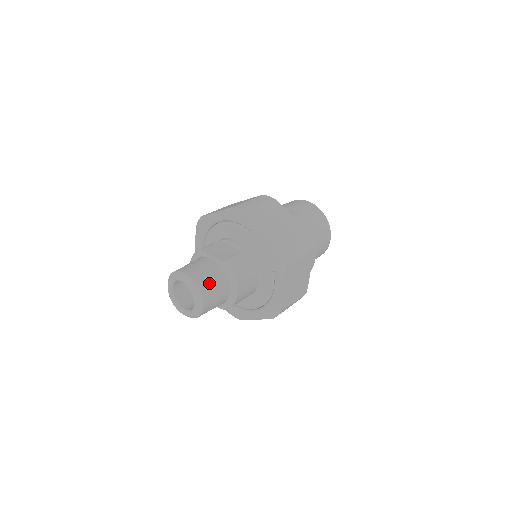
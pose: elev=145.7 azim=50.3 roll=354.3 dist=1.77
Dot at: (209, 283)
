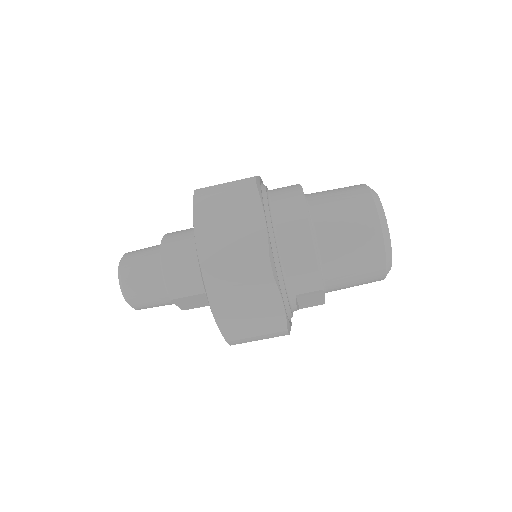
Dot at: (138, 252)
